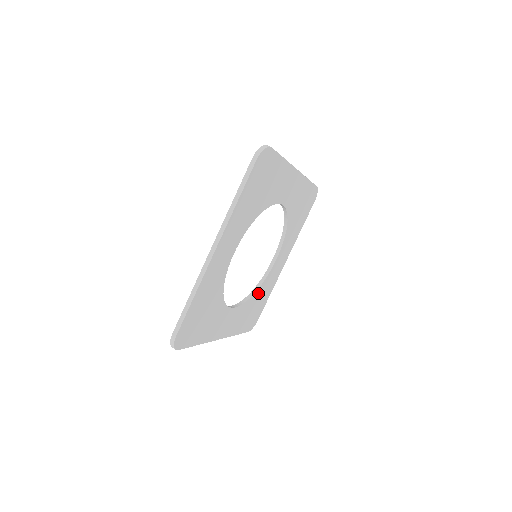
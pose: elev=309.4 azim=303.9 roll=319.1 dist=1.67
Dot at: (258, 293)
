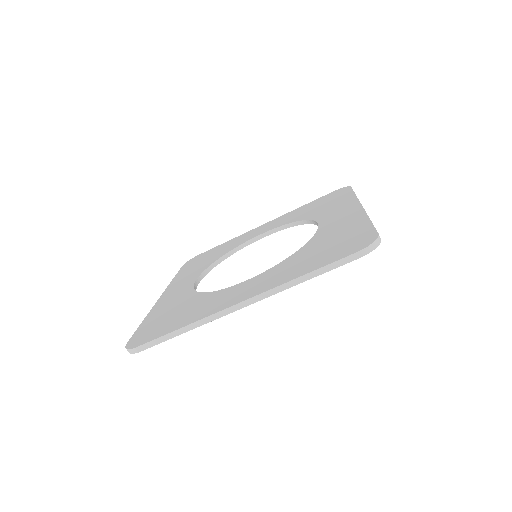
Dot at: occluded
